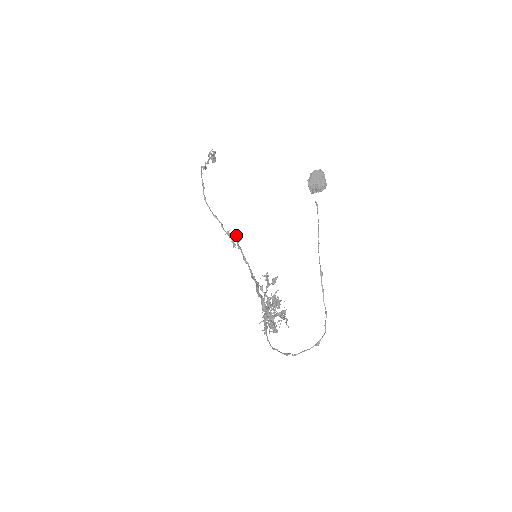
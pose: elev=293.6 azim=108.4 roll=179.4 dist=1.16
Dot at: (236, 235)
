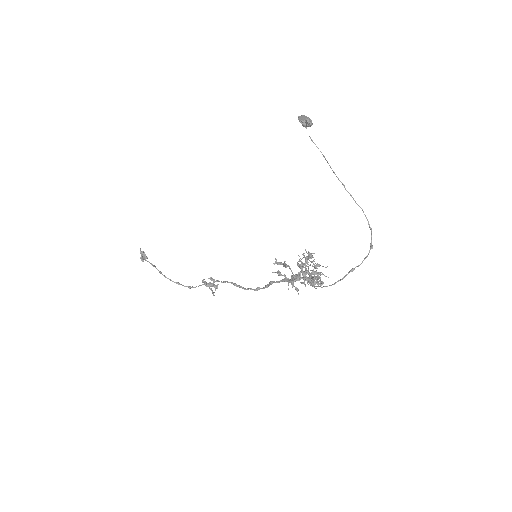
Dot at: occluded
